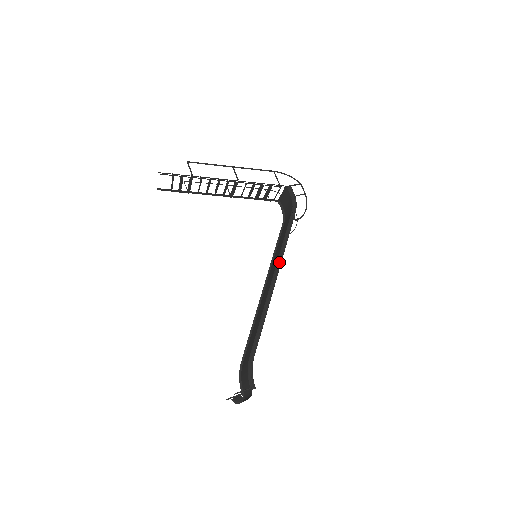
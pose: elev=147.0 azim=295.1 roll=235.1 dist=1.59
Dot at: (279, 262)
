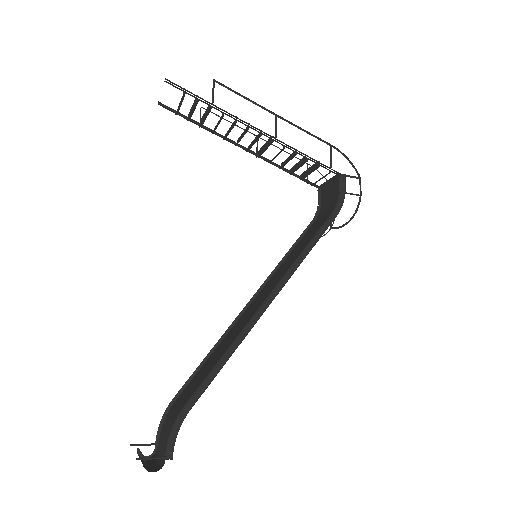
Dot at: (284, 280)
